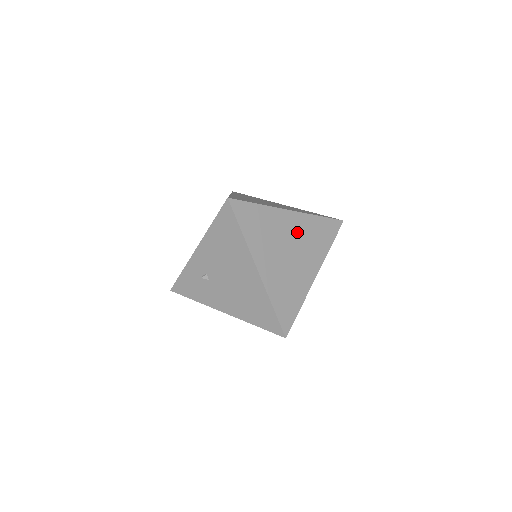
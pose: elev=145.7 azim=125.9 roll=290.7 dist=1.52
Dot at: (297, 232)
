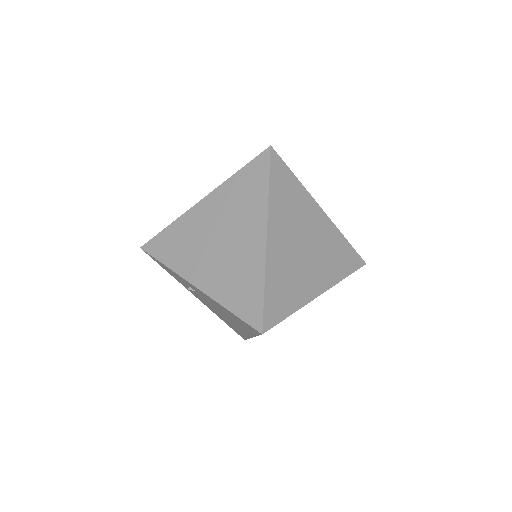
Dot at: occluded
